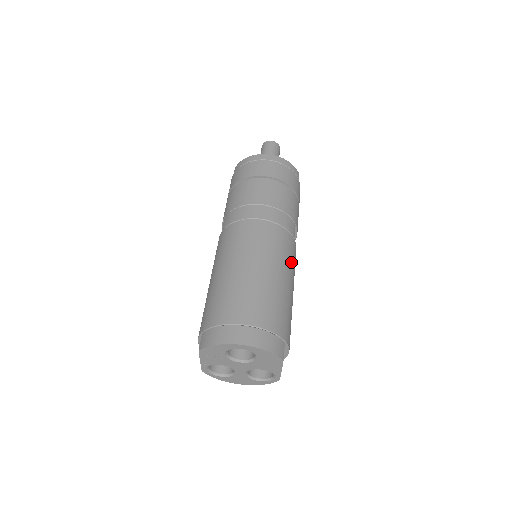
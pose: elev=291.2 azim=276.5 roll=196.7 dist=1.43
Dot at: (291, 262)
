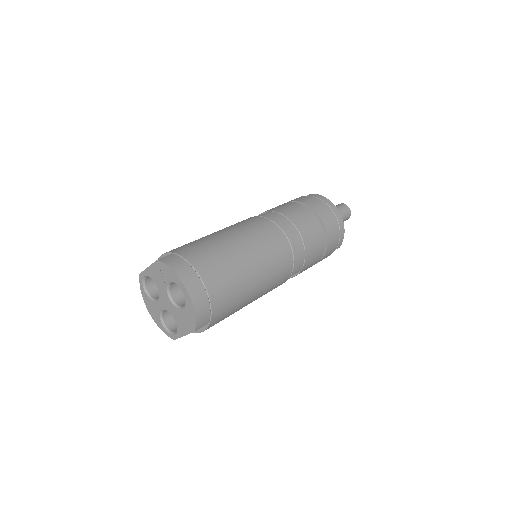
Dot at: (271, 286)
